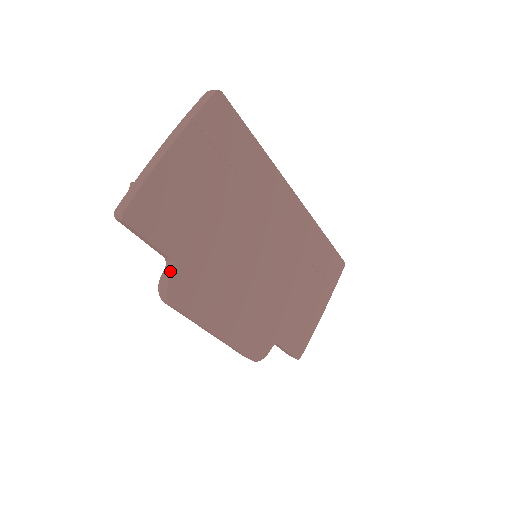
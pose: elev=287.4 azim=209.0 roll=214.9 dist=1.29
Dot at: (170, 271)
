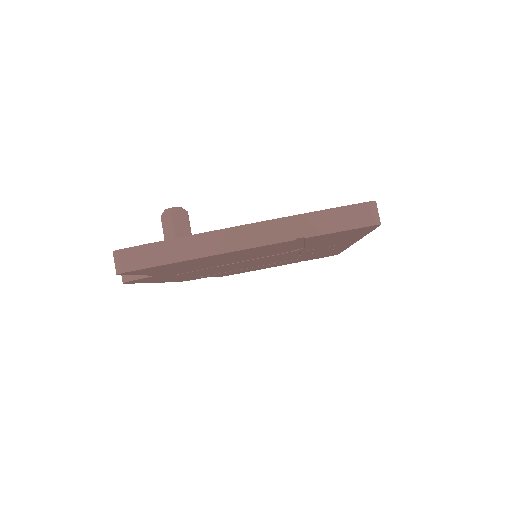
Dot at: occluded
